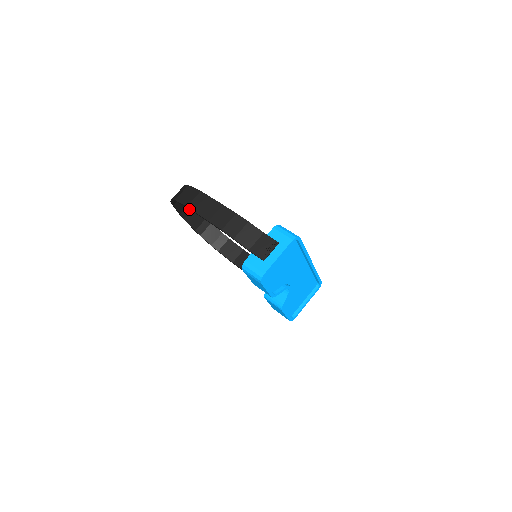
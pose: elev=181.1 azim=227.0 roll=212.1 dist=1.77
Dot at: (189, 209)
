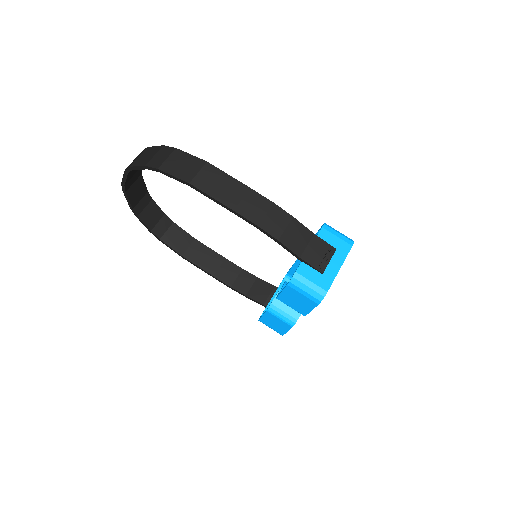
Dot at: (134, 178)
